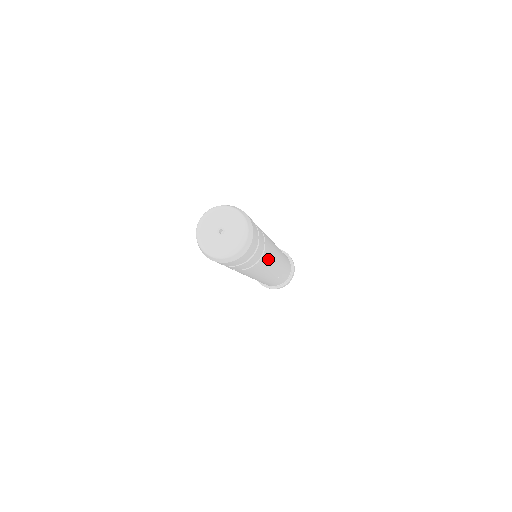
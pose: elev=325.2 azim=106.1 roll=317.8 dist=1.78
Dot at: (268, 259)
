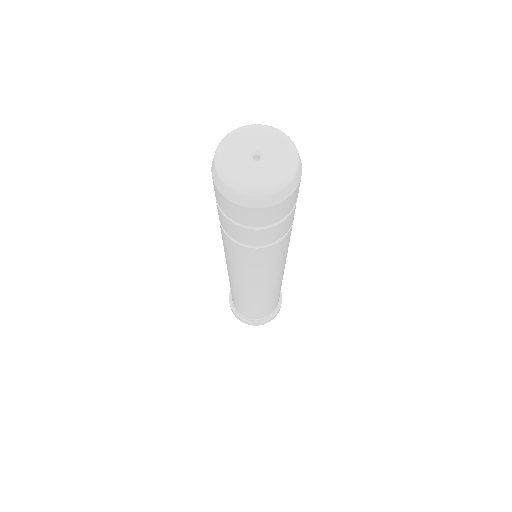
Dot at: (282, 254)
